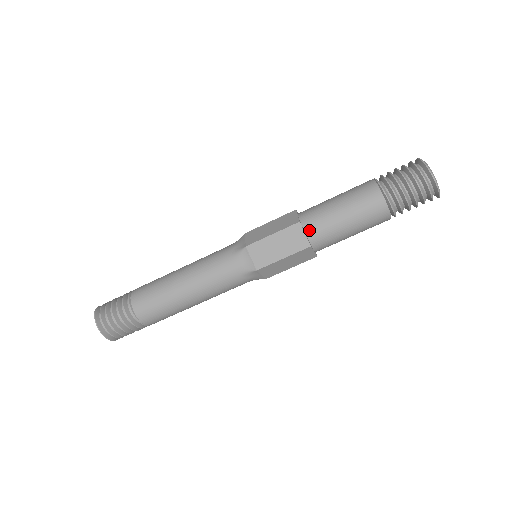
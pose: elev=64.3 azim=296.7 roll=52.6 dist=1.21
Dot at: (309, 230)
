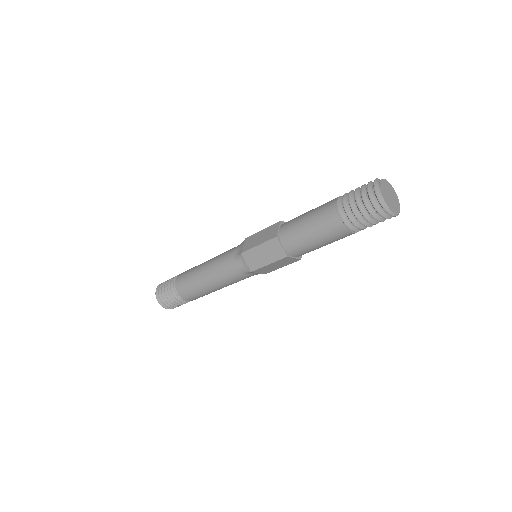
Dot at: (296, 256)
